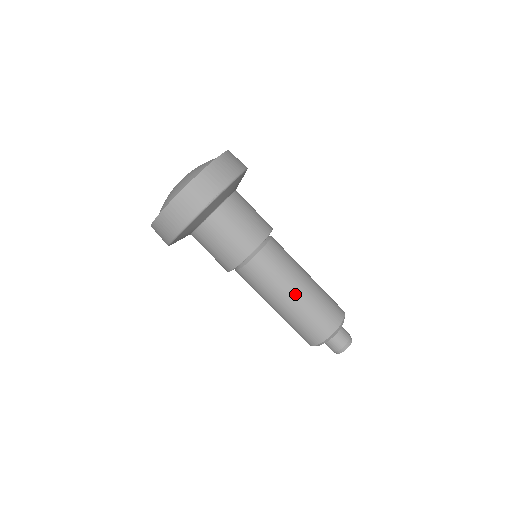
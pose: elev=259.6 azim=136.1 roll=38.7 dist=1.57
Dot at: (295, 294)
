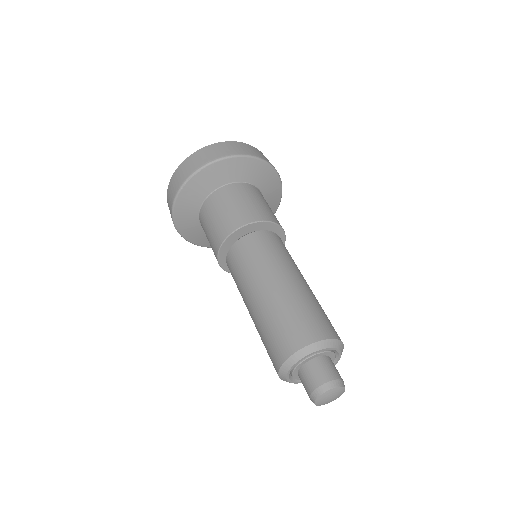
Dot at: (307, 284)
